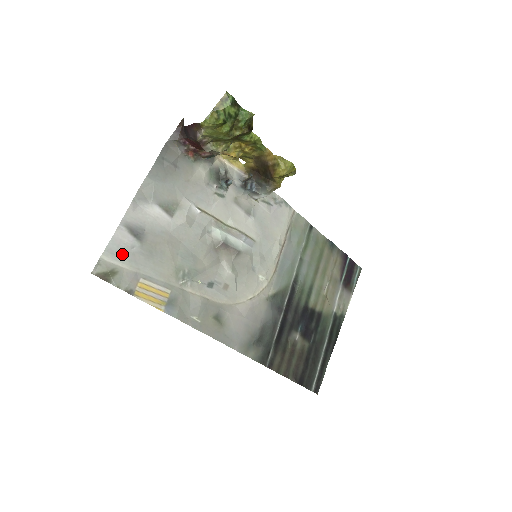
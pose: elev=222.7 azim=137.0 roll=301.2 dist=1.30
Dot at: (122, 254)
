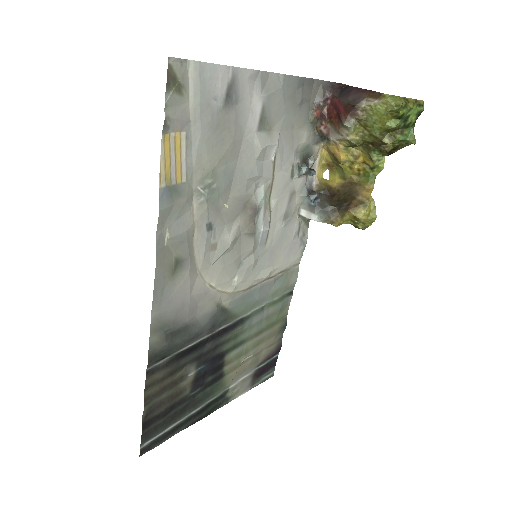
Dot at: (204, 89)
